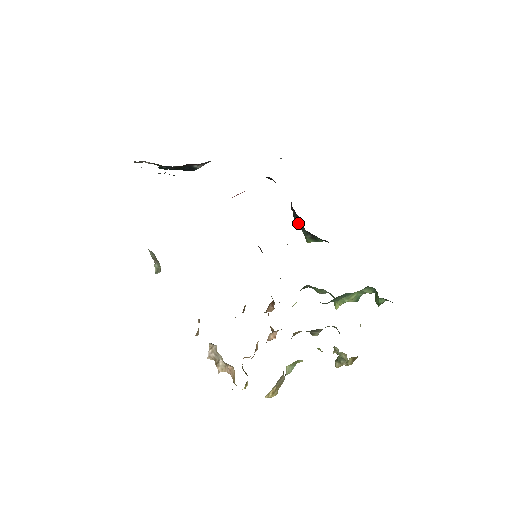
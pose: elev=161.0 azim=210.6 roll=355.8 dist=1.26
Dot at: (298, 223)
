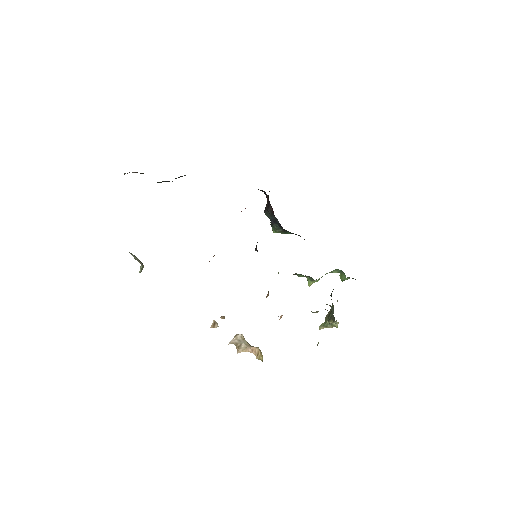
Dot at: (271, 220)
